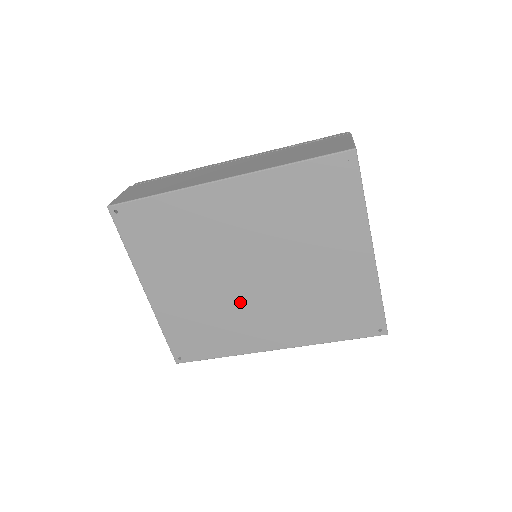
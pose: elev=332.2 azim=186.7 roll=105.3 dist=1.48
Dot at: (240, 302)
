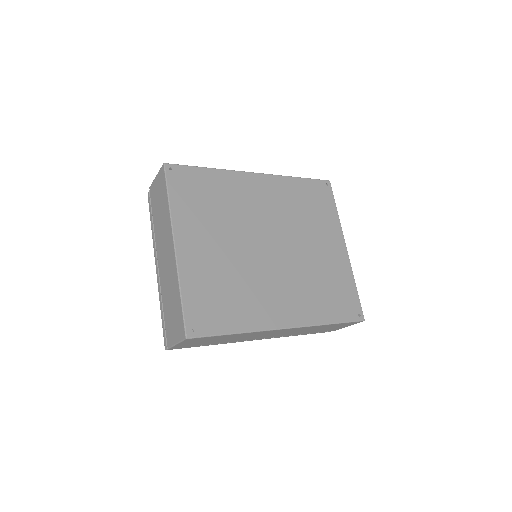
Dot at: (259, 272)
